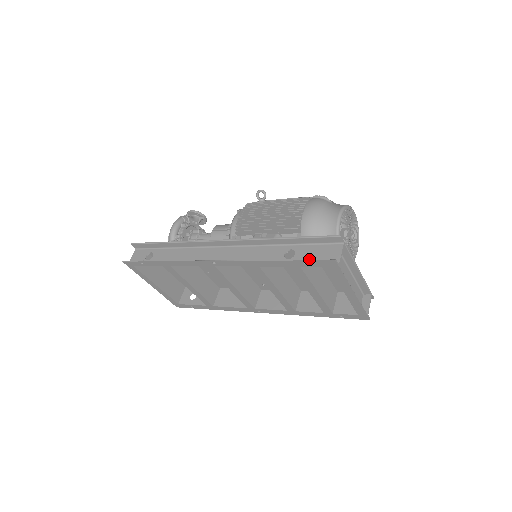
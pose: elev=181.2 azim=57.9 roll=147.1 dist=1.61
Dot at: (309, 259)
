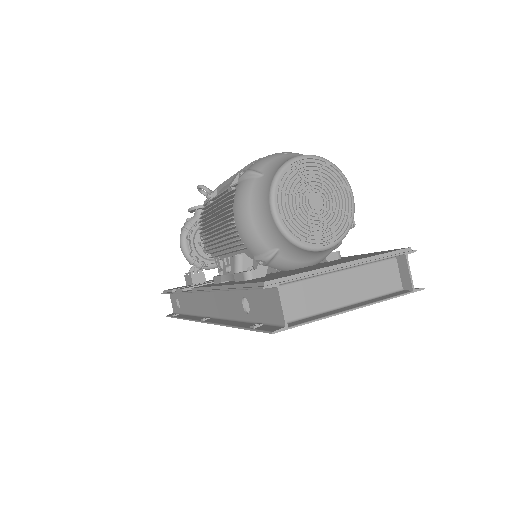
Dot at: (261, 316)
